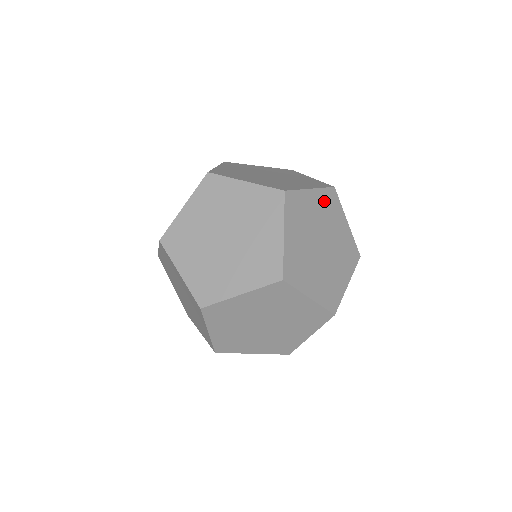
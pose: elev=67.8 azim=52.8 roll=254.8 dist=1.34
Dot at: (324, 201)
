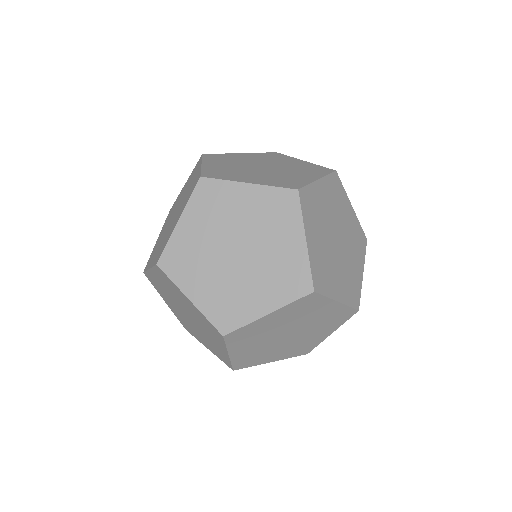
Dot at: (292, 310)
